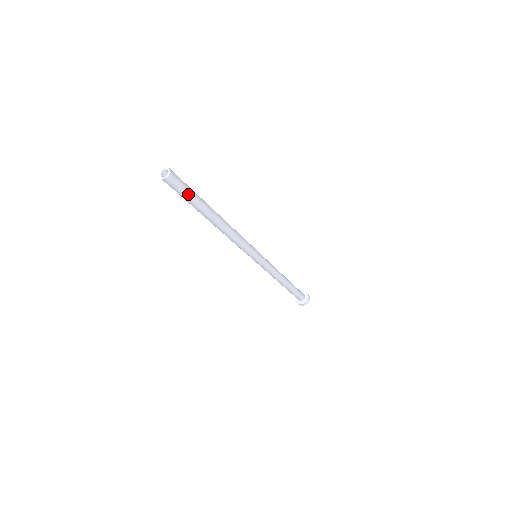
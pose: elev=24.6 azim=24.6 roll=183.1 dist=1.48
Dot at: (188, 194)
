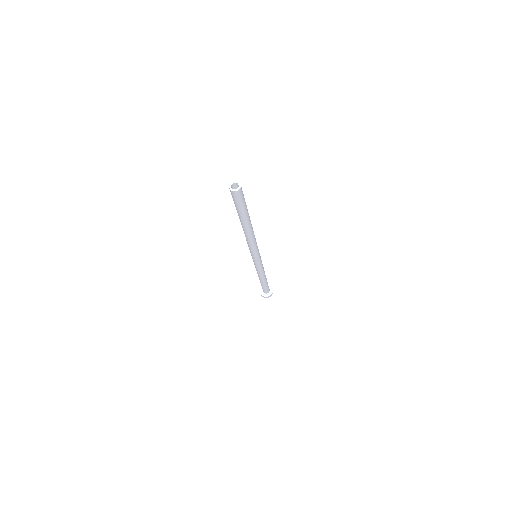
Dot at: (239, 206)
